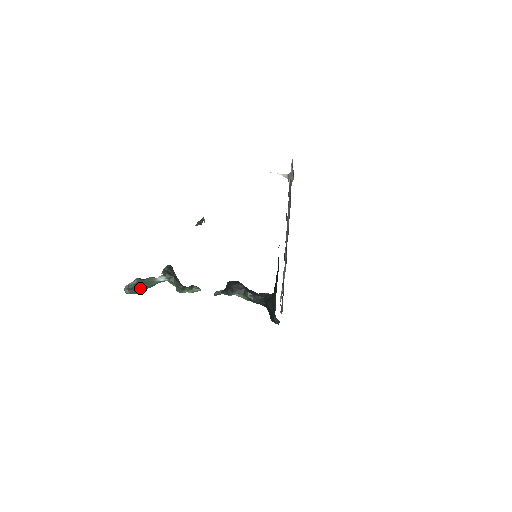
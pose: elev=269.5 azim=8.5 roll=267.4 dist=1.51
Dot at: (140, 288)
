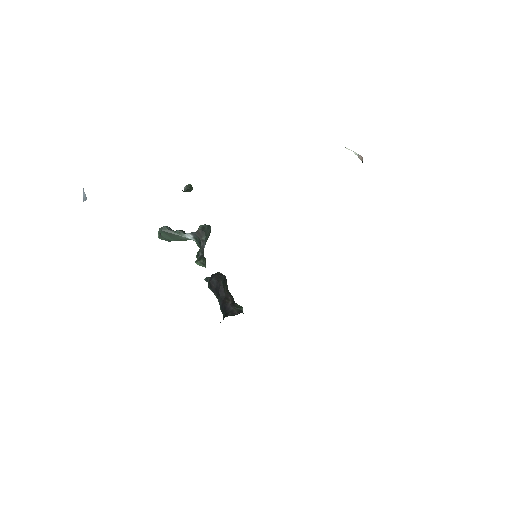
Dot at: (170, 237)
